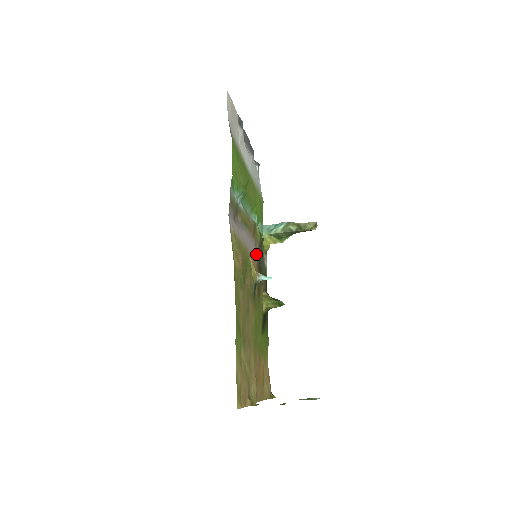
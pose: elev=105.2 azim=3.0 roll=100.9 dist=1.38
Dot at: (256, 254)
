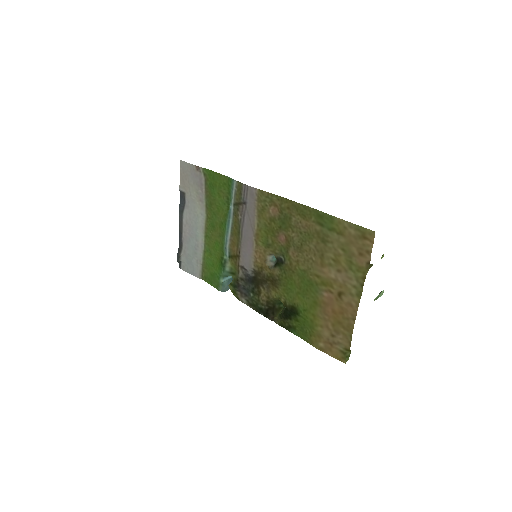
Dot at: (248, 269)
